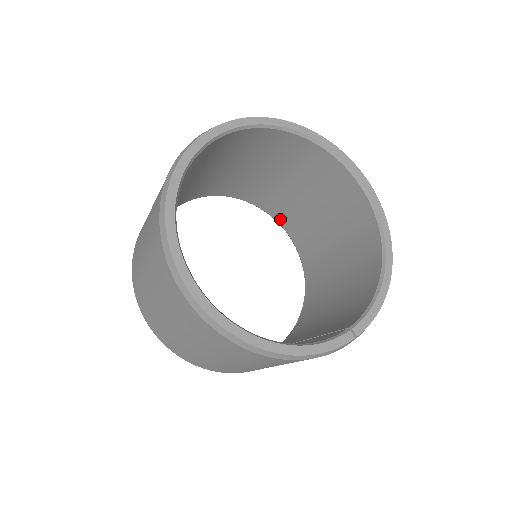
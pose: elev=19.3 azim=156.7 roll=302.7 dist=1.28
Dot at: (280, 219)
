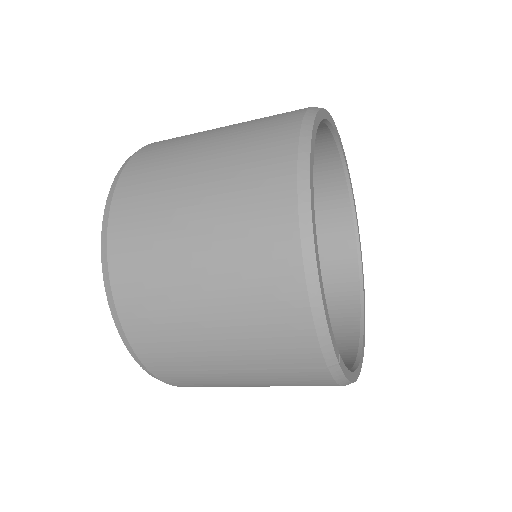
Dot at: occluded
